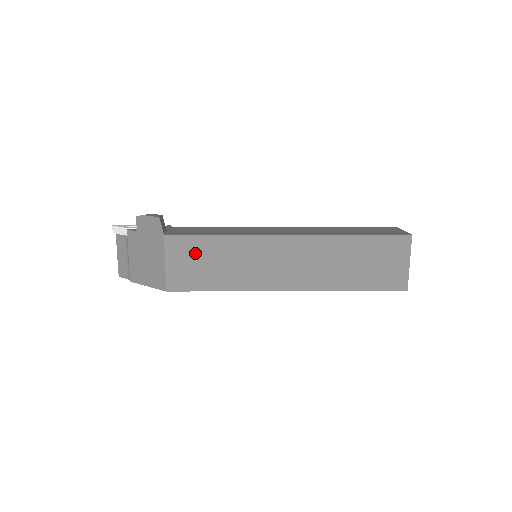
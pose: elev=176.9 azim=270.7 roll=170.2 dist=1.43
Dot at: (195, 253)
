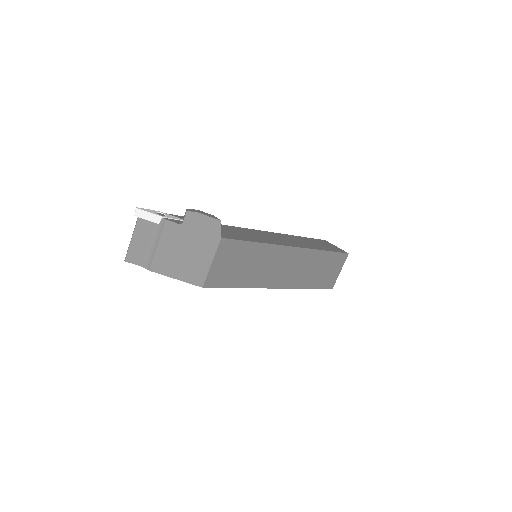
Dot at: (236, 256)
